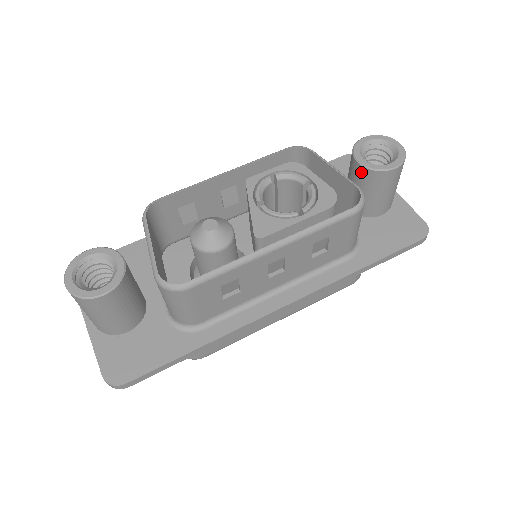
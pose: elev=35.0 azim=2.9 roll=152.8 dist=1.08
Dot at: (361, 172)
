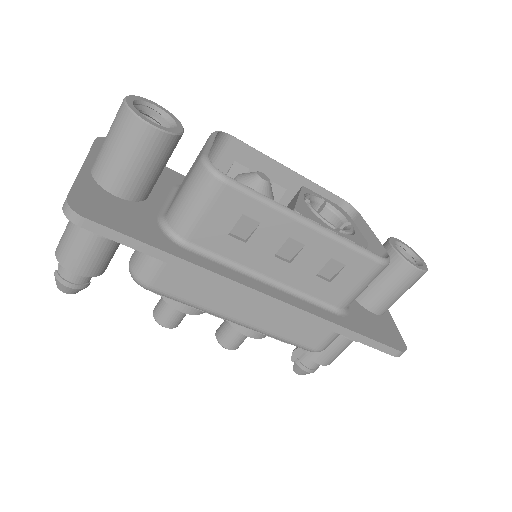
Dot at: occluded
